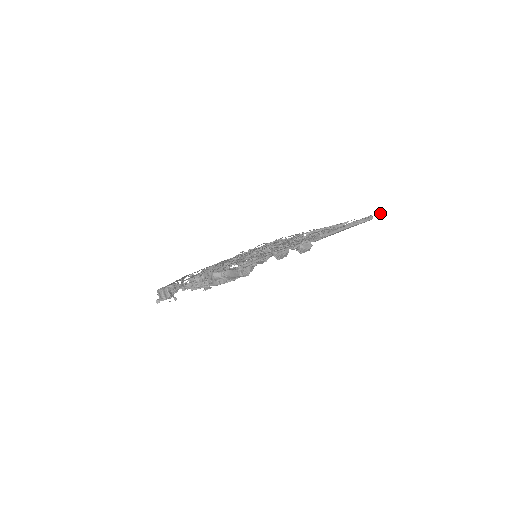
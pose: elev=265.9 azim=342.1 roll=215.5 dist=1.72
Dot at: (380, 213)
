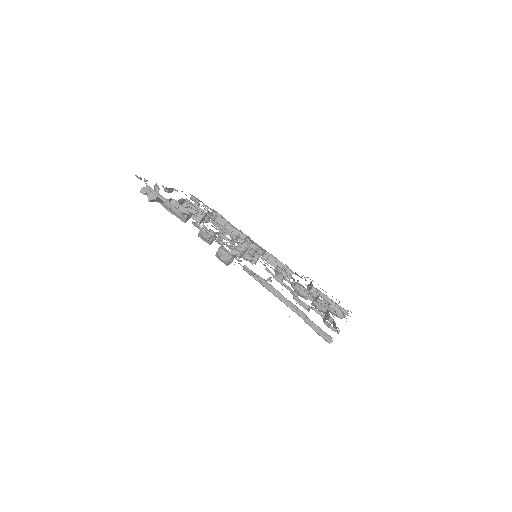
Dot at: occluded
